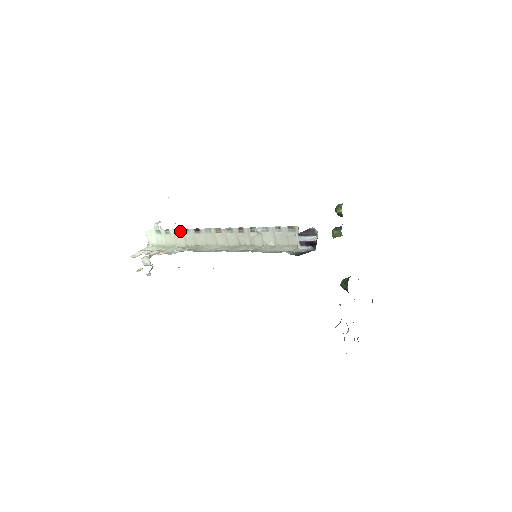
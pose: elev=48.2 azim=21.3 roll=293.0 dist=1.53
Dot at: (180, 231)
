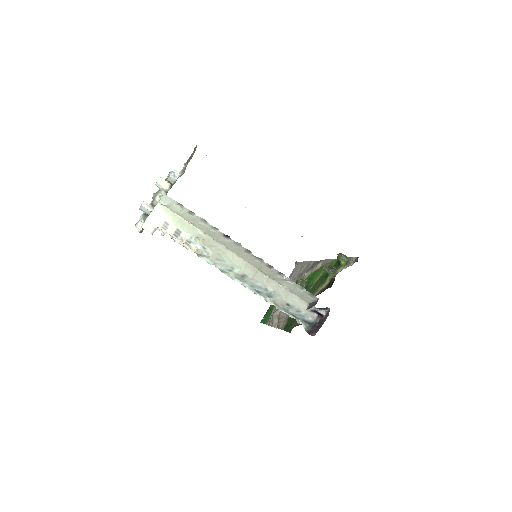
Dot at: (207, 224)
